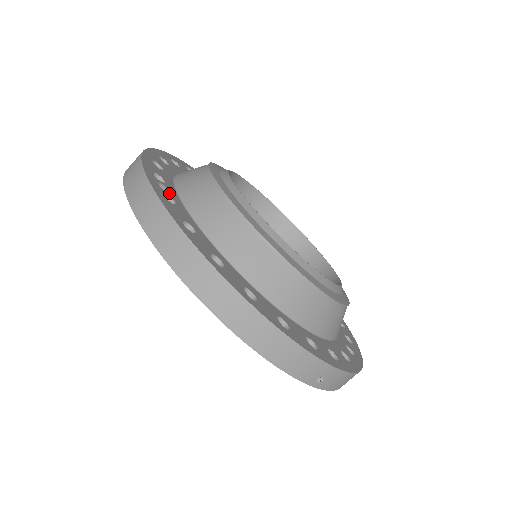
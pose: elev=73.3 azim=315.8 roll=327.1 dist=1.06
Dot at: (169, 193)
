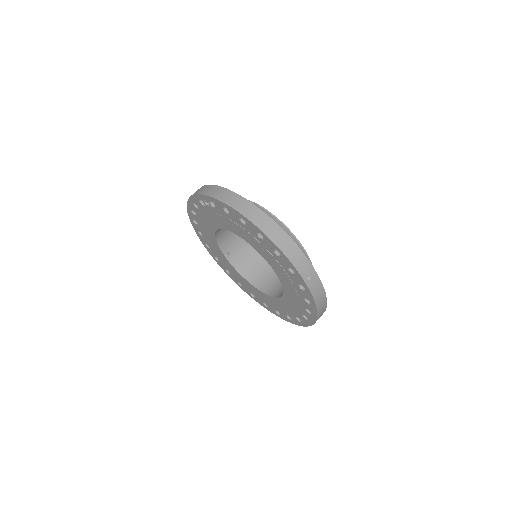
Dot at: occluded
